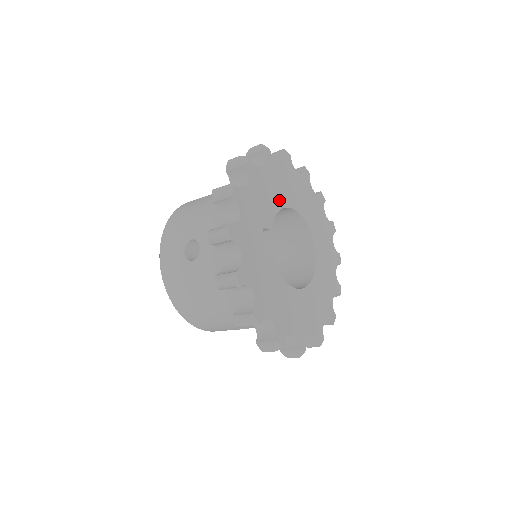
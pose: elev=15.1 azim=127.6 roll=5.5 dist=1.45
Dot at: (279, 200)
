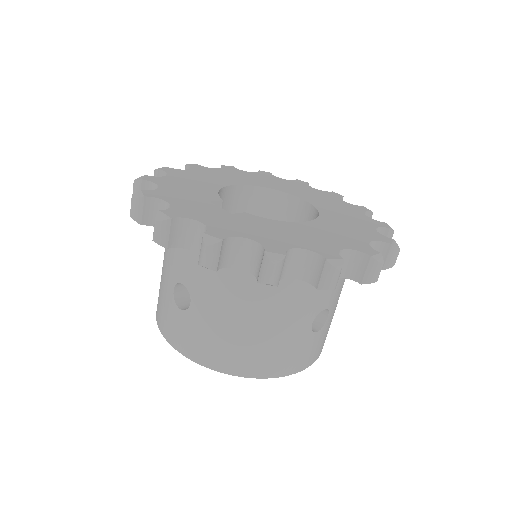
Dot at: (212, 185)
